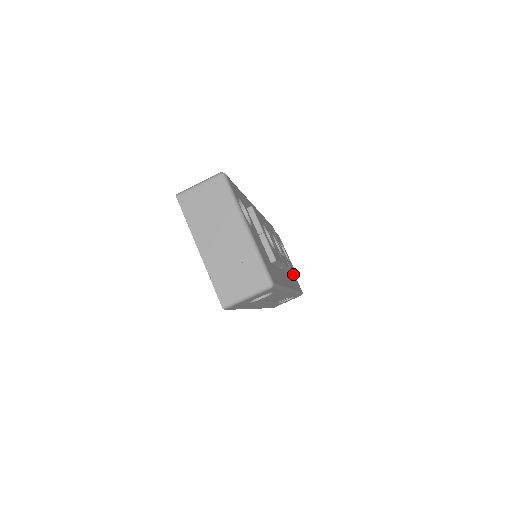
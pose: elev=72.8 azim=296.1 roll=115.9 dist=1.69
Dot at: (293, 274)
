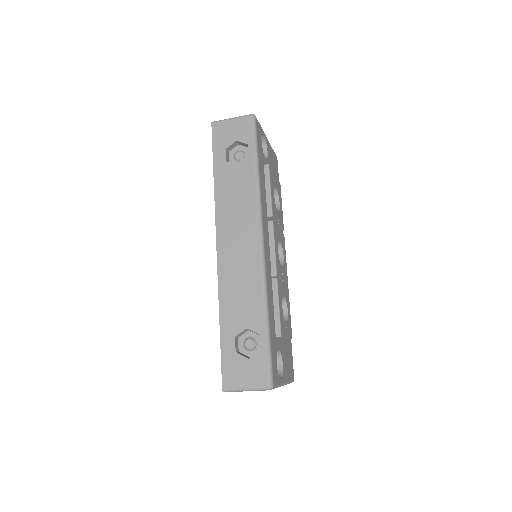
Dot at: occluded
